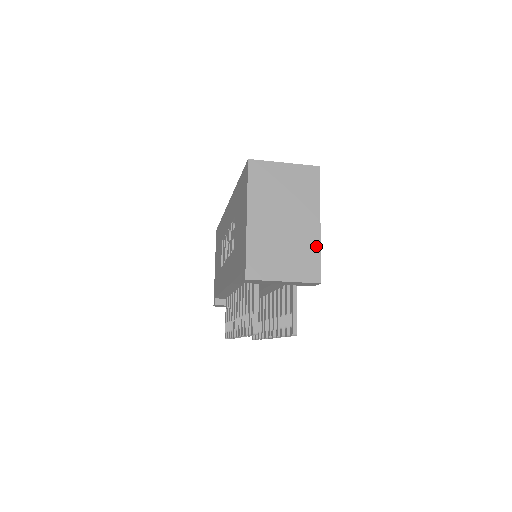
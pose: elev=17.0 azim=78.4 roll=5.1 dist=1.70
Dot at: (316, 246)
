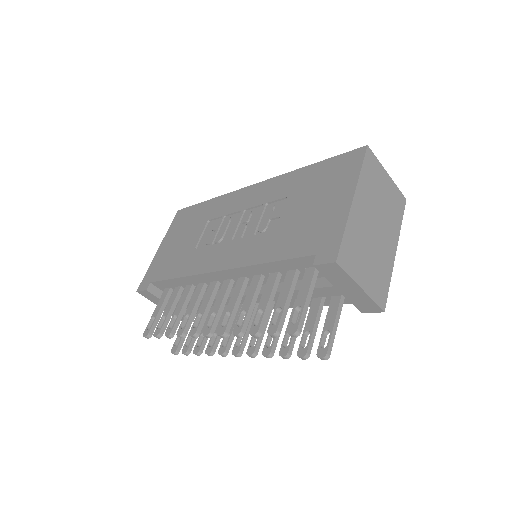
Dot at: (389, 271)
